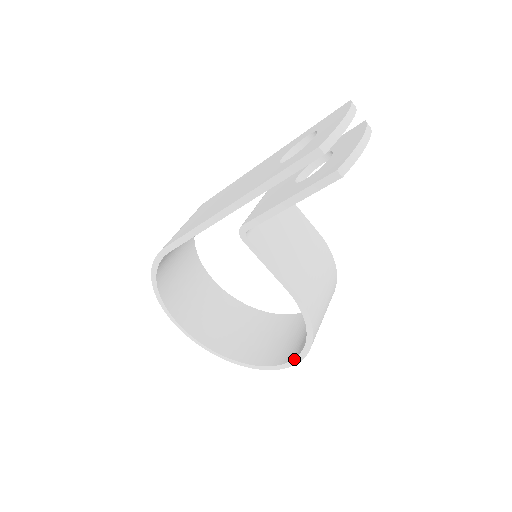
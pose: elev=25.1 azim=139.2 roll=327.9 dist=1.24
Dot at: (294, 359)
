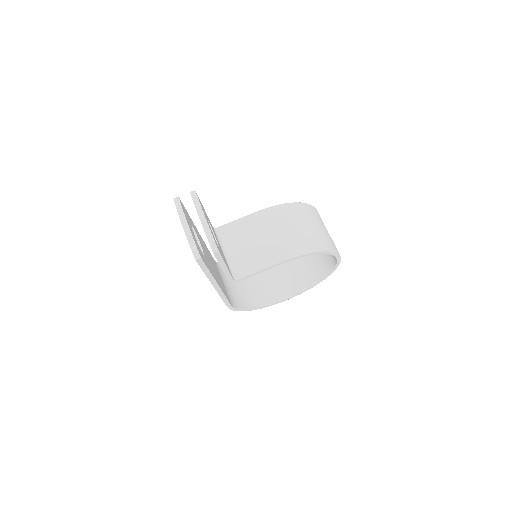
Dot at: (336, 257)
